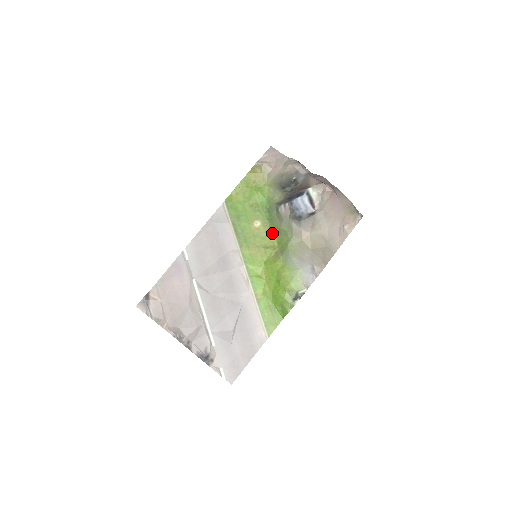
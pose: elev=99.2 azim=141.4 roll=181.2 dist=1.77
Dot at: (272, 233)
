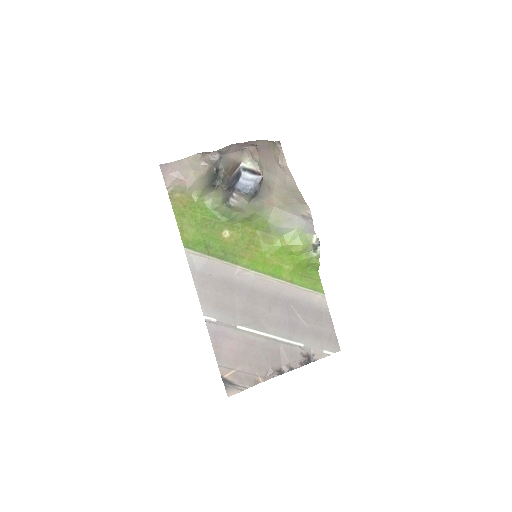
Dot at: (243, 227)
